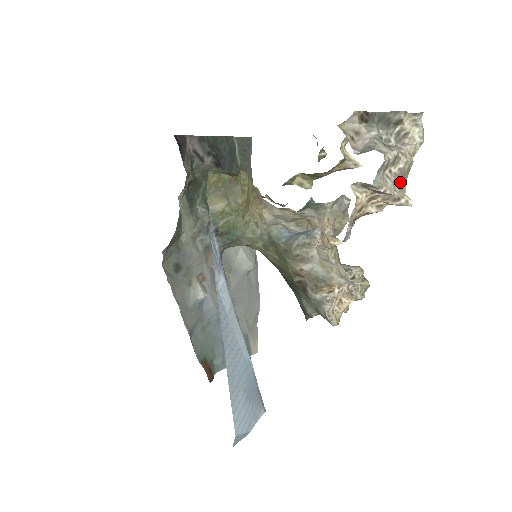
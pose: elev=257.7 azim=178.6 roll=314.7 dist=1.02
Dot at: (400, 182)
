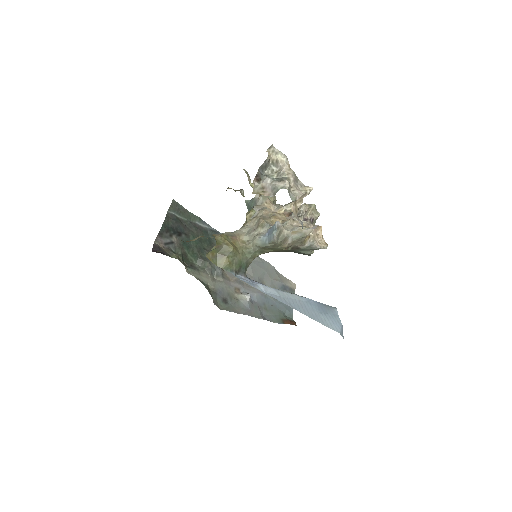
Dot at: (298, 184)
